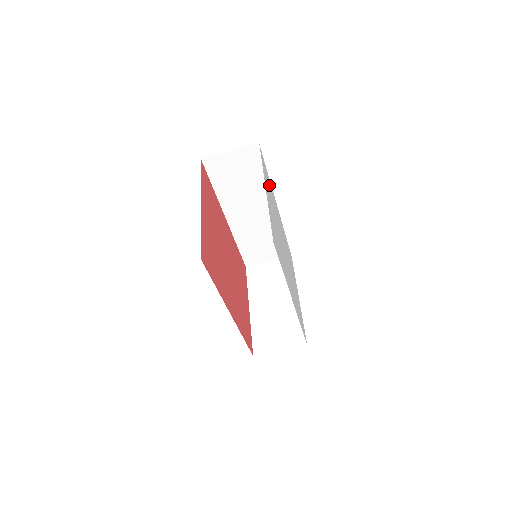
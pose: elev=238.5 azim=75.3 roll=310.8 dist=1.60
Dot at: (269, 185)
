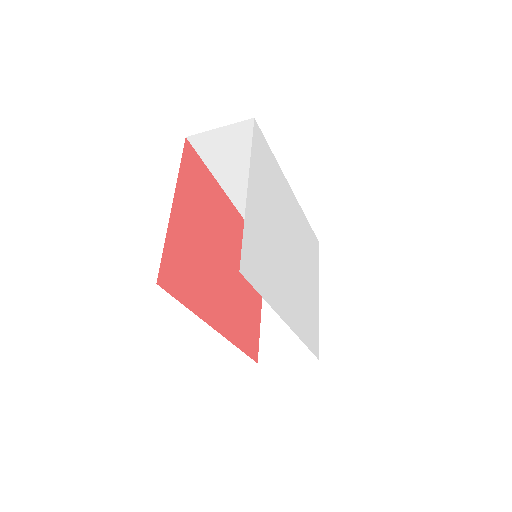
Dot at: (270, 171)
